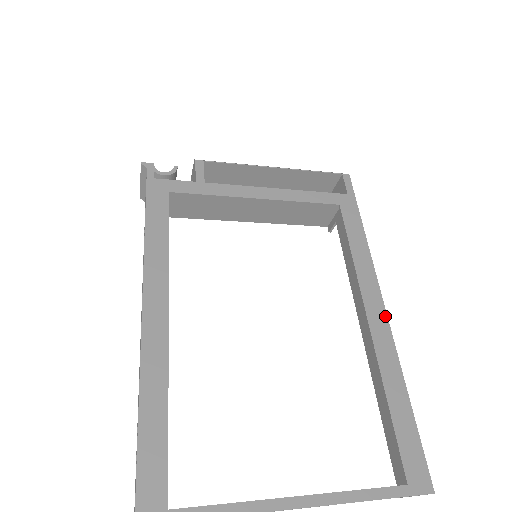
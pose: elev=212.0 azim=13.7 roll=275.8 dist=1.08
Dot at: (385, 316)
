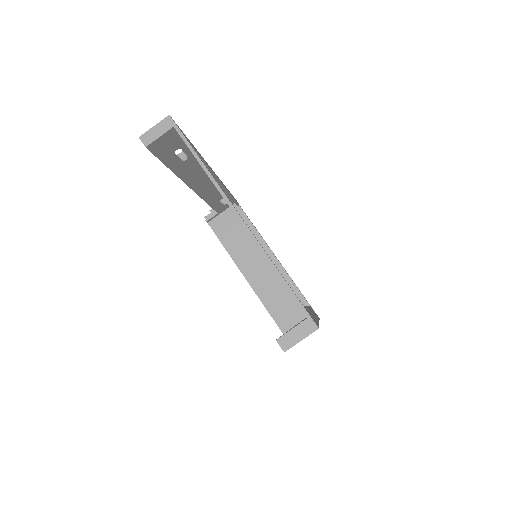
Dot at: occluded
